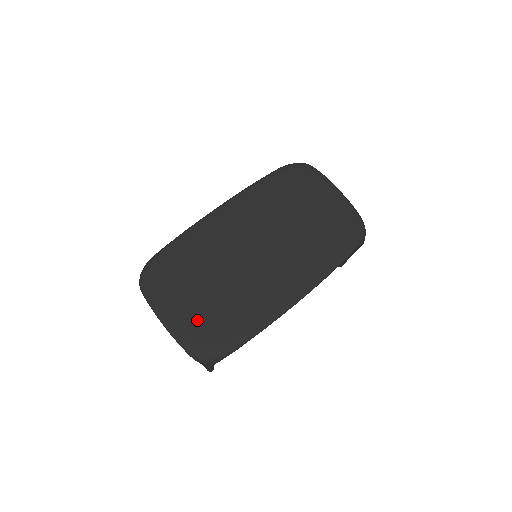
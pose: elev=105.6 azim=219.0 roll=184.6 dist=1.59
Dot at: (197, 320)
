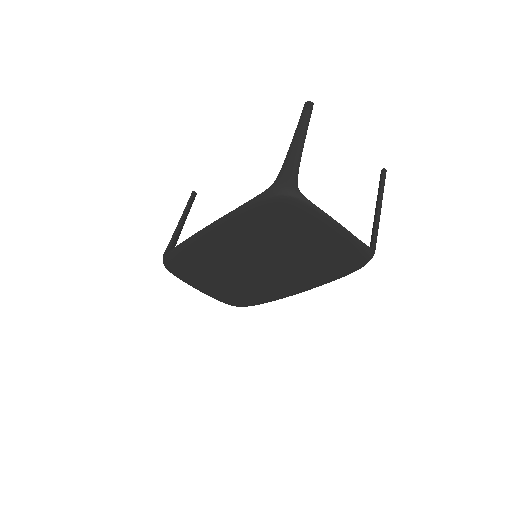
Dot at: (220, 293)
